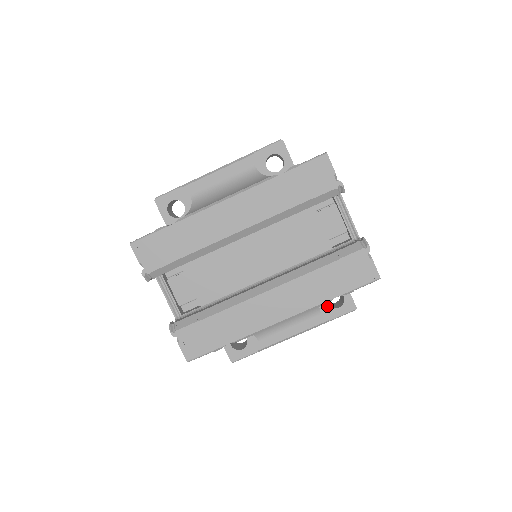
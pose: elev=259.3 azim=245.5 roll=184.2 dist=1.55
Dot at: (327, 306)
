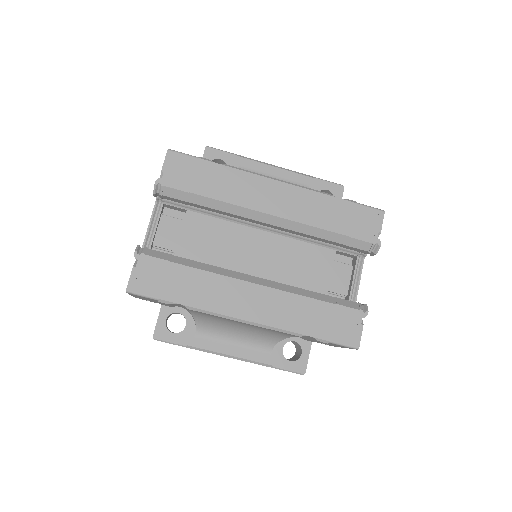
Dot at: (281, 351)
